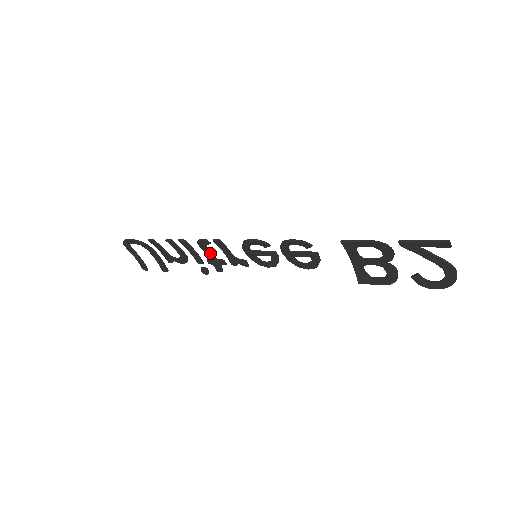
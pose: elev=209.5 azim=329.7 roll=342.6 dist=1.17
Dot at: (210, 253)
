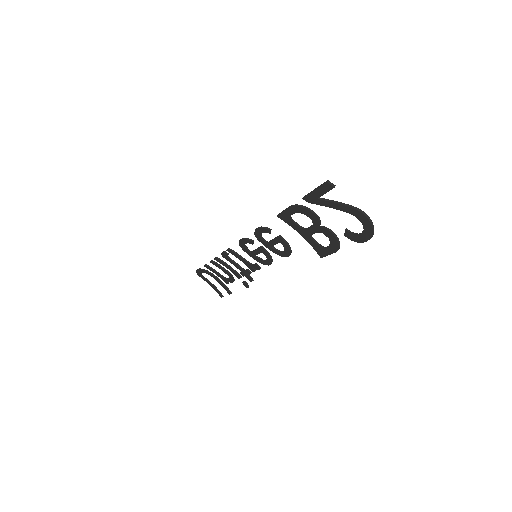
Dot at: (236, 265)
